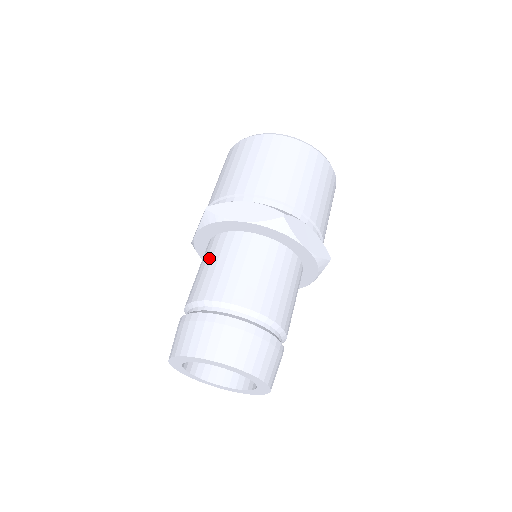
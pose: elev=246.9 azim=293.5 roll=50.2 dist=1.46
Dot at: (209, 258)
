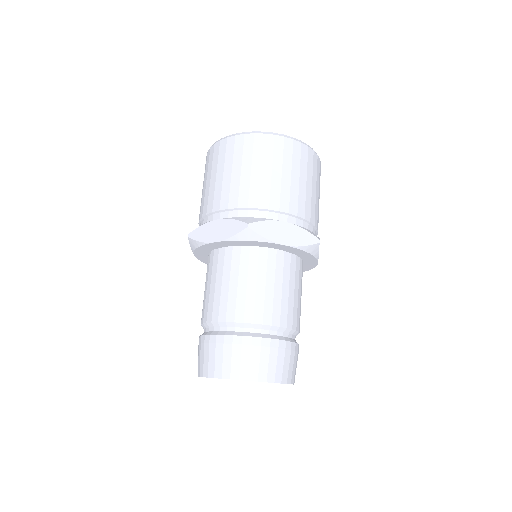
Dot at: (243, 274)
